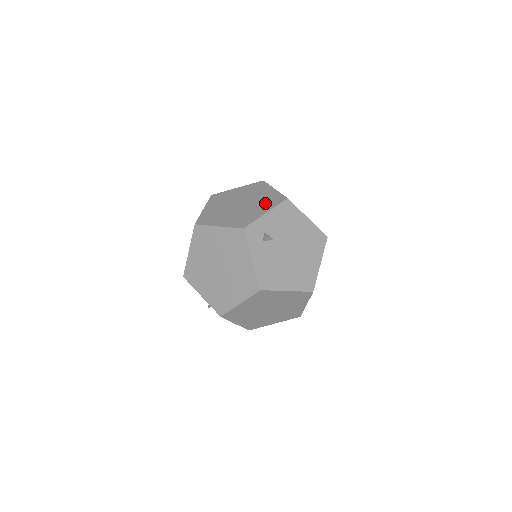
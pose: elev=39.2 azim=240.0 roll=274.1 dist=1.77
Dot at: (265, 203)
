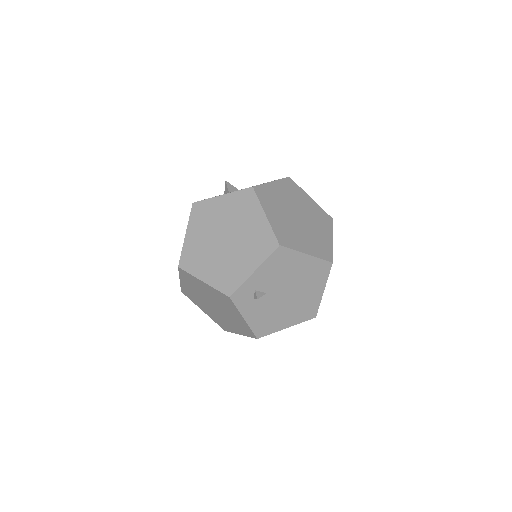
Dot at: (253, 248)
